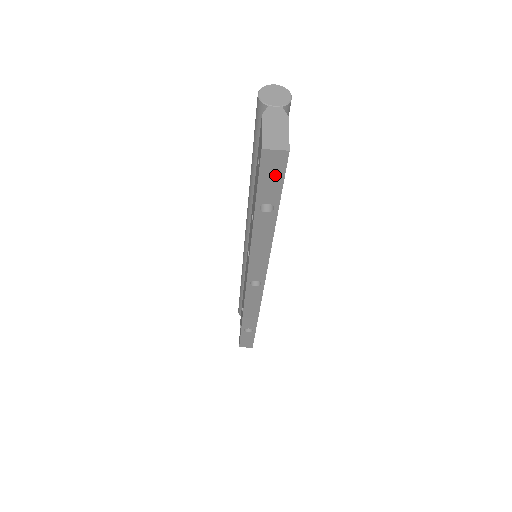
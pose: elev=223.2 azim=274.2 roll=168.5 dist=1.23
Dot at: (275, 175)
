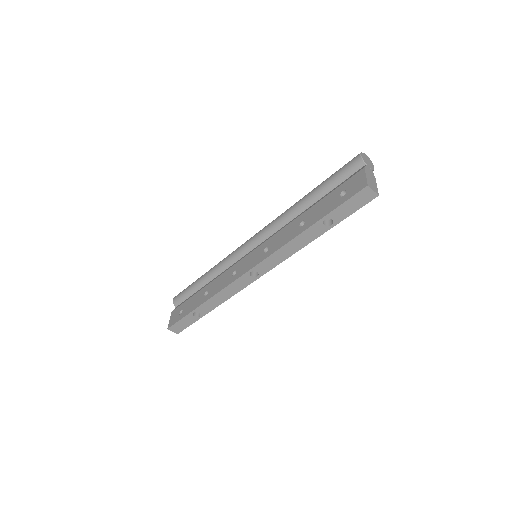
Dot at: (356, 205)
